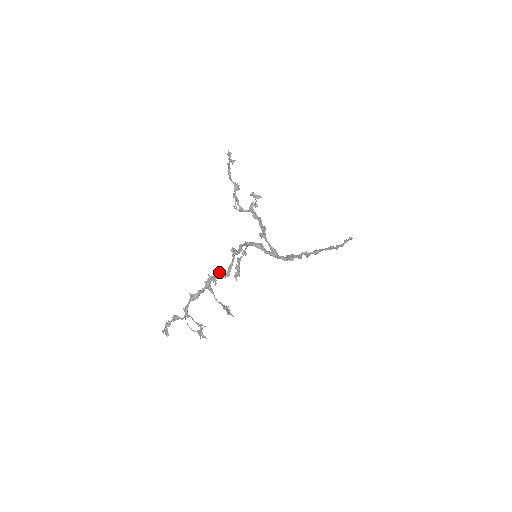
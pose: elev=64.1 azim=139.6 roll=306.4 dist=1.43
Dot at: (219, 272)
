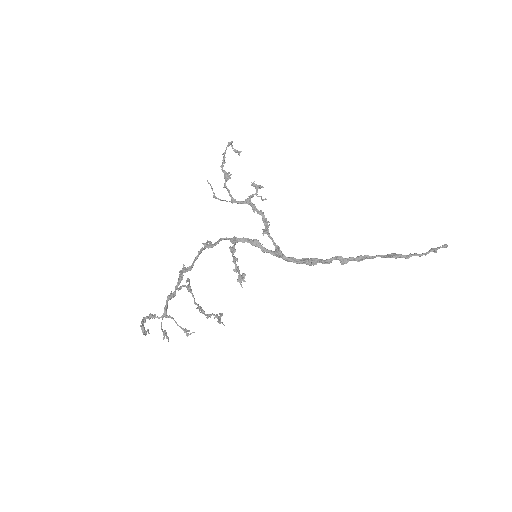
Dot at: (183, 265)
